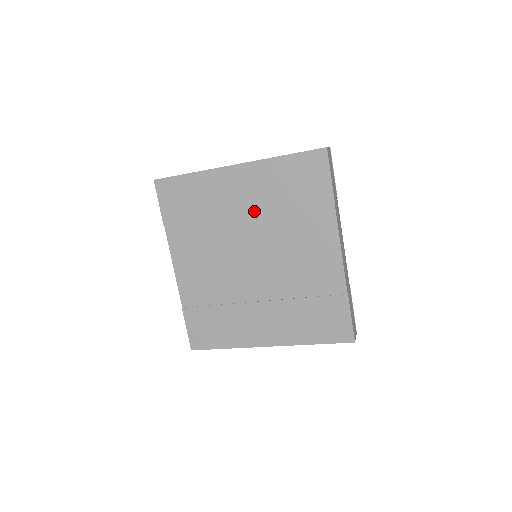
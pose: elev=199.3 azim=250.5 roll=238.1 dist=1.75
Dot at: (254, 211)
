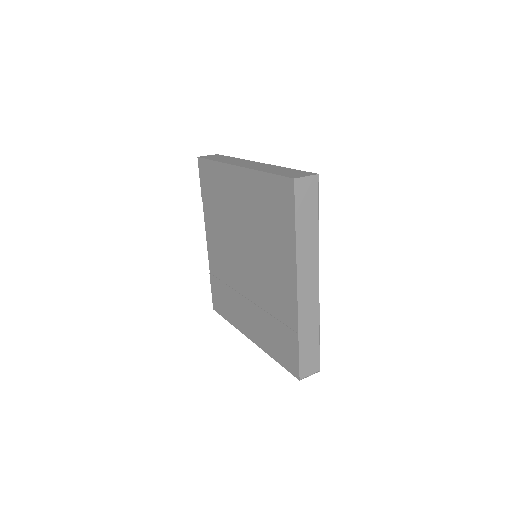
Dot at: (247, 216)
